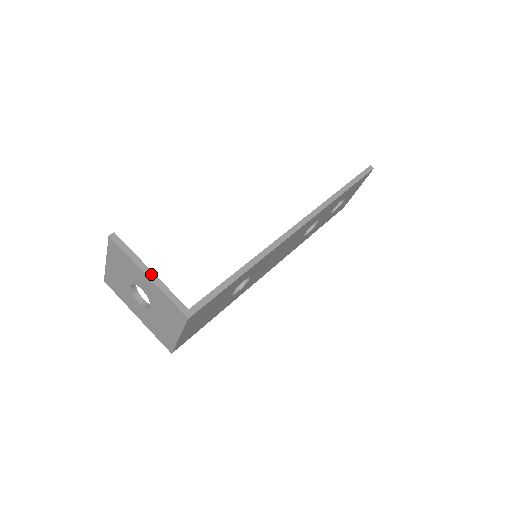
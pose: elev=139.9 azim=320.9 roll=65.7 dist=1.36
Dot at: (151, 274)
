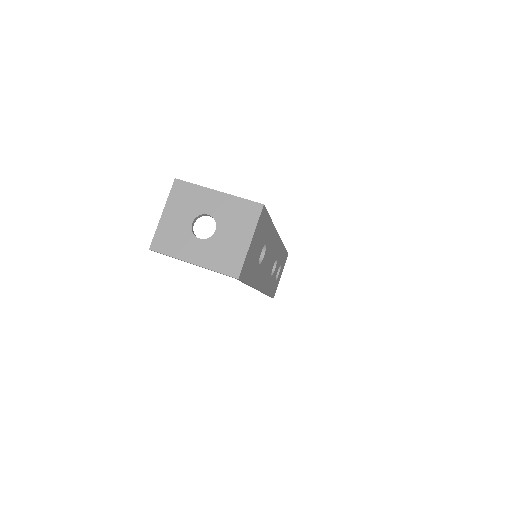
Dot at: (220, 192)
